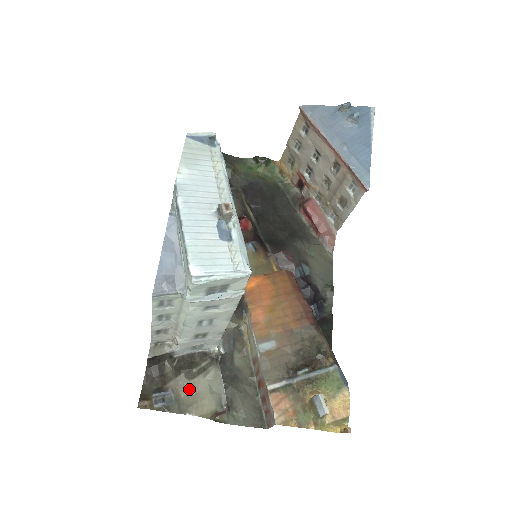
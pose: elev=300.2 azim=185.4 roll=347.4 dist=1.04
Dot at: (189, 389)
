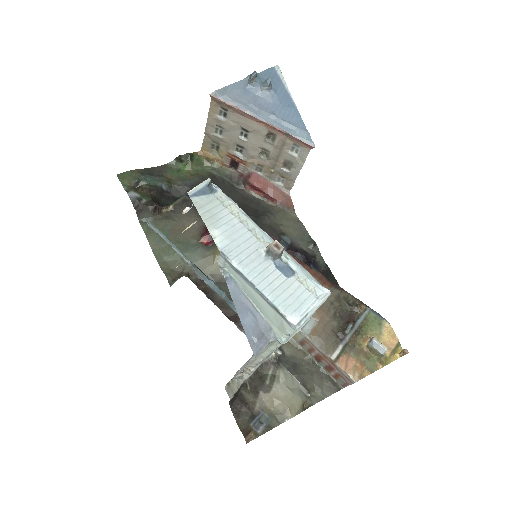
Dot at: (274, 400)
